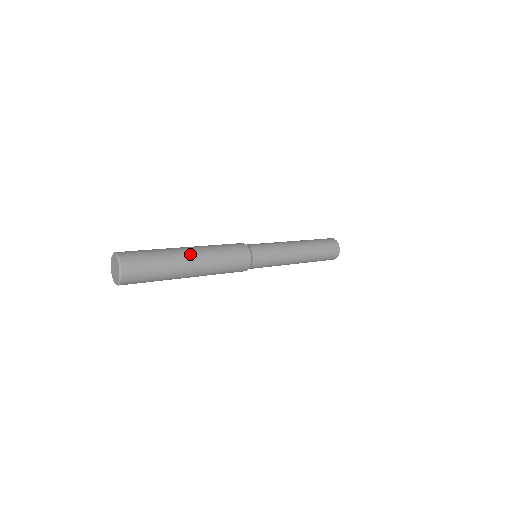
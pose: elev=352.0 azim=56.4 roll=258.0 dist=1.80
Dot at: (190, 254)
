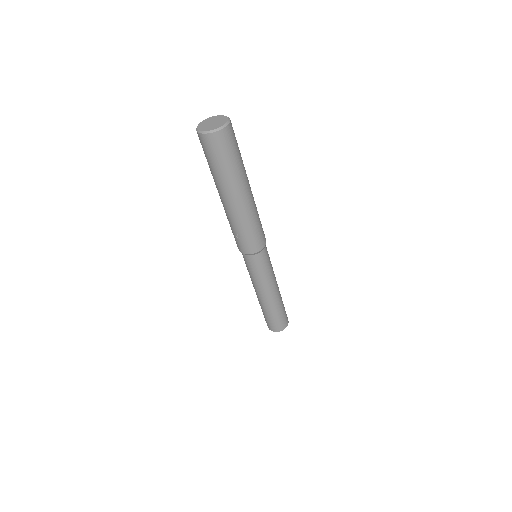
Dot at: occluded
